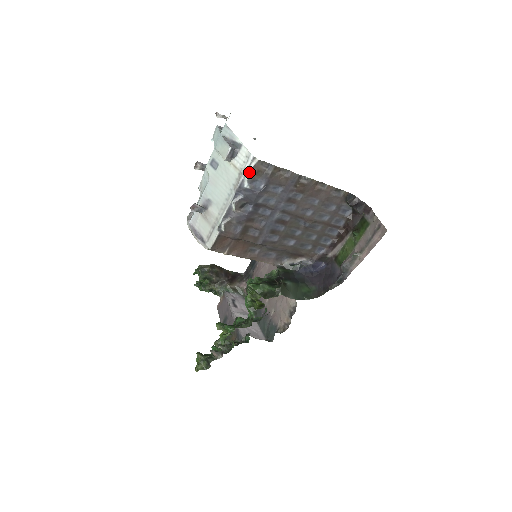
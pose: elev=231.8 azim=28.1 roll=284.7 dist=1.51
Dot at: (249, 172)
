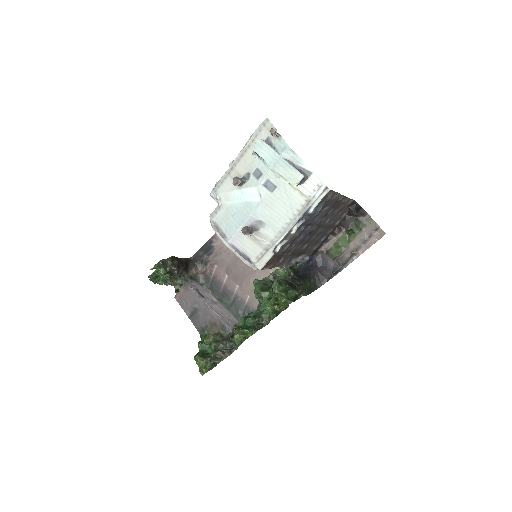
Dot at: (320, 201)
